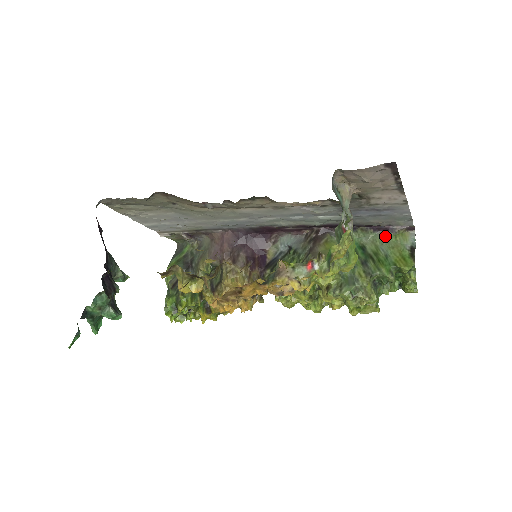
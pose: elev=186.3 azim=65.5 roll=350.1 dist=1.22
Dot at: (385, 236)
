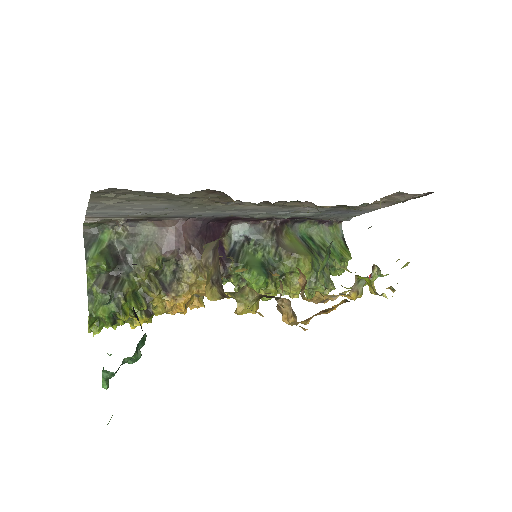
Dot at: (326, 228)
